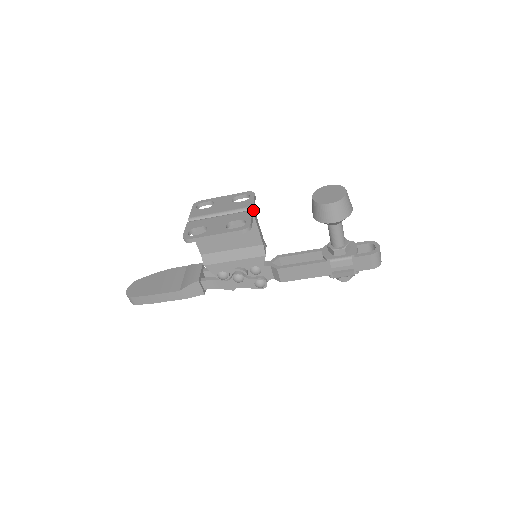
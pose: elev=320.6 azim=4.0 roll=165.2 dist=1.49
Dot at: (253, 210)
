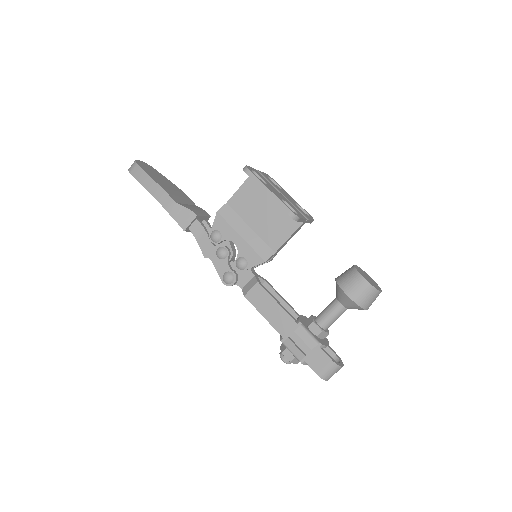
Dot at: (306, 221)
